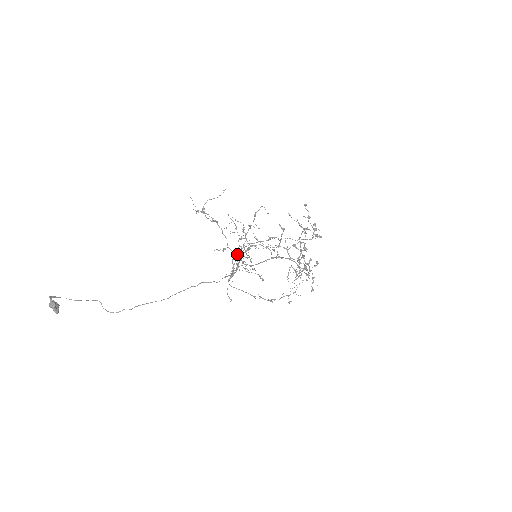
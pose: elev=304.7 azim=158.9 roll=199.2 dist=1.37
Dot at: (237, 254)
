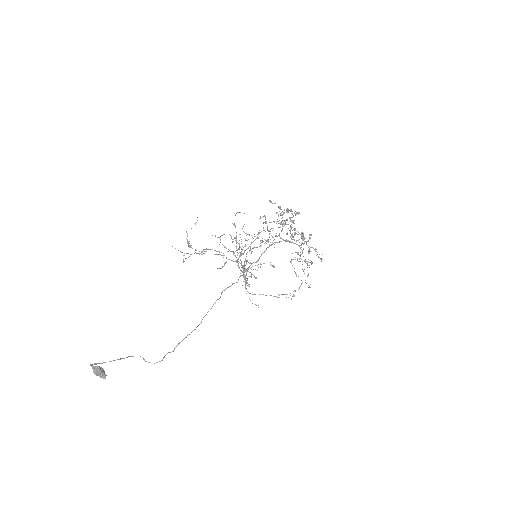
Dot at: (239, 256)
